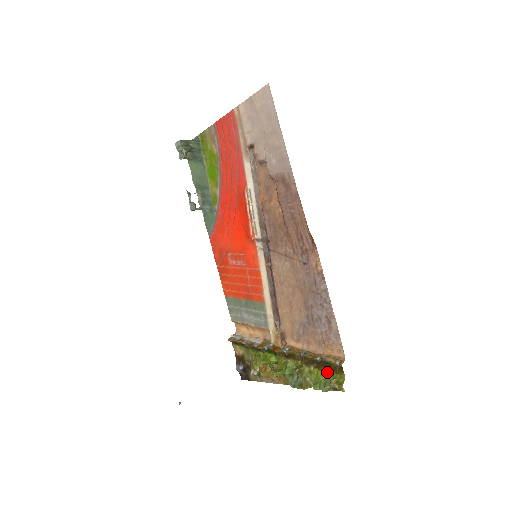
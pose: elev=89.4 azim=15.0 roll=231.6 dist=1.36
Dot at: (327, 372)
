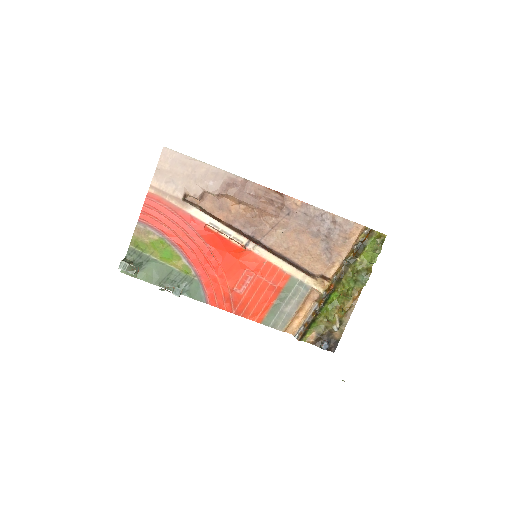
Dot at: (367, 246)
